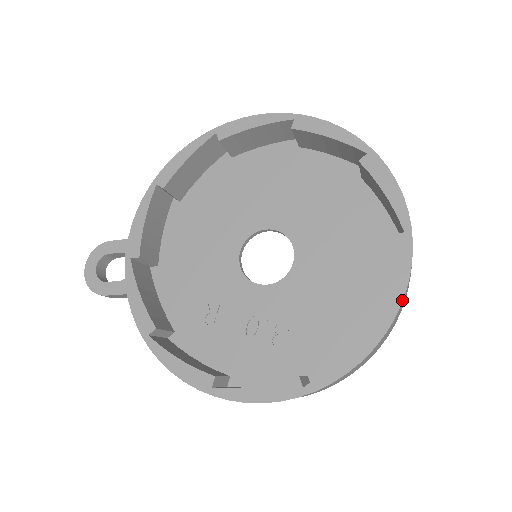
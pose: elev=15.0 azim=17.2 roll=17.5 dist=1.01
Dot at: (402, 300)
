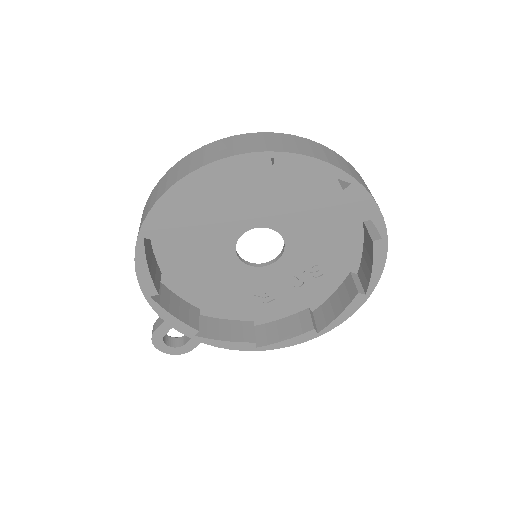
Dot at: (383, 218)
